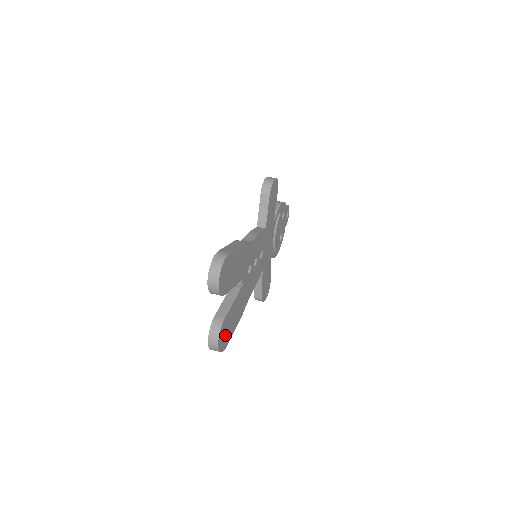
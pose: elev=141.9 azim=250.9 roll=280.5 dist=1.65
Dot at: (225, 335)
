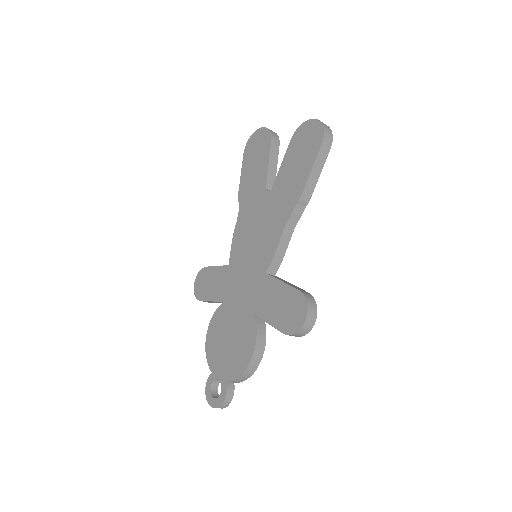
Dot at: occluded
